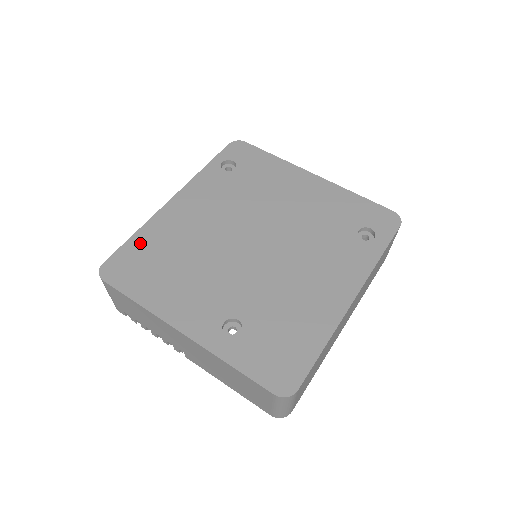
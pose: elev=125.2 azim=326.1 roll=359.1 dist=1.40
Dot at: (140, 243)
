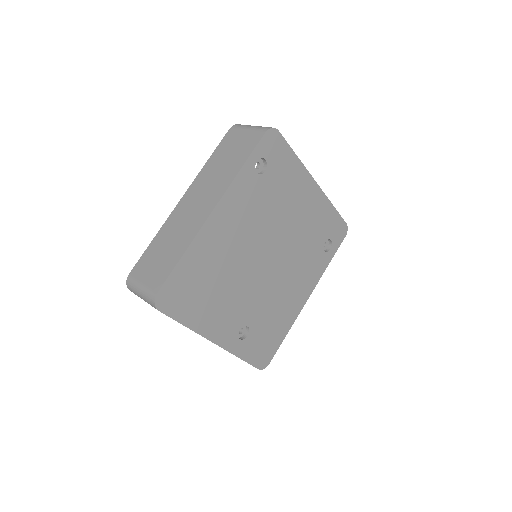
Dot at: (187, 268)
